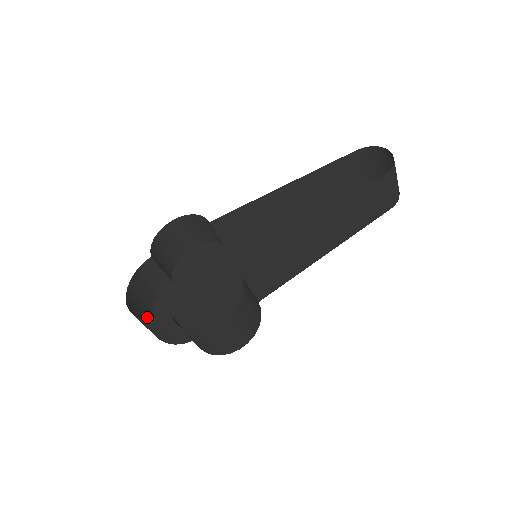
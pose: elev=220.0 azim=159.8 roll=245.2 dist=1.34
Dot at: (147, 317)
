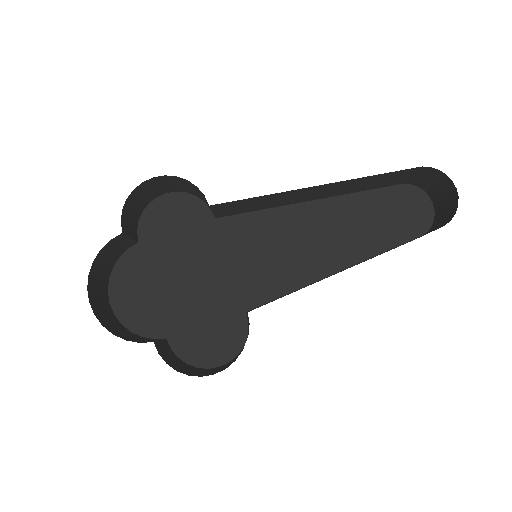
Dot at: (105, 290)
